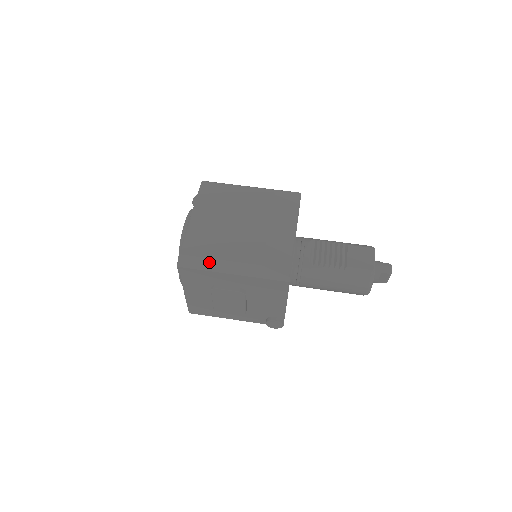
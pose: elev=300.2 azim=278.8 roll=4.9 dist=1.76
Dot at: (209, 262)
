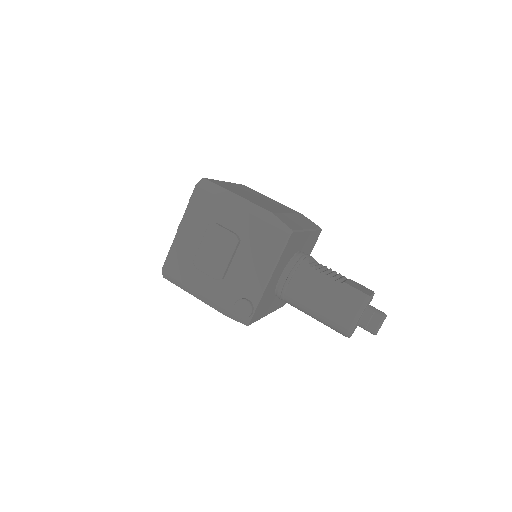
Dot at: (226, 192)
